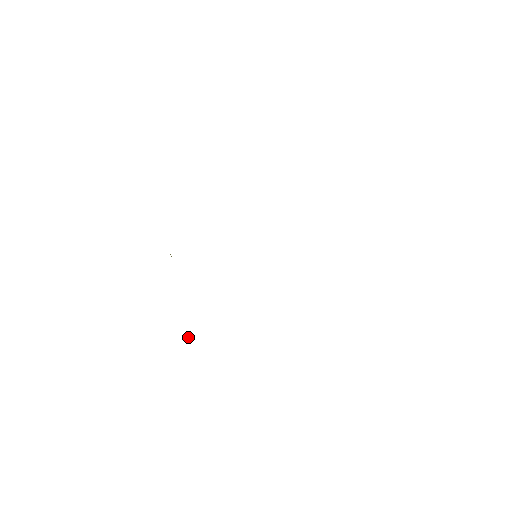
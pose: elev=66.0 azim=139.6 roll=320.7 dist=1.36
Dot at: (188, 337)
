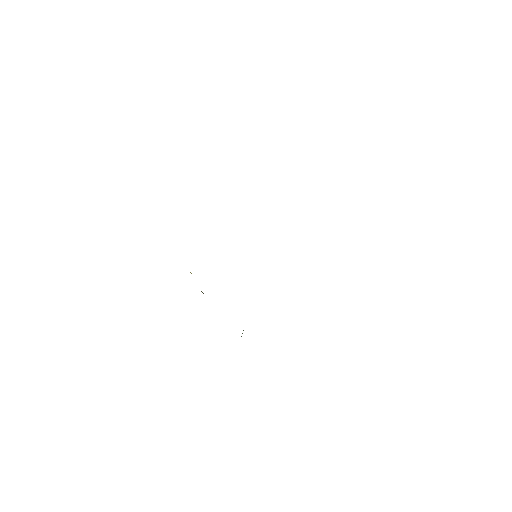
Dot at: occluded
